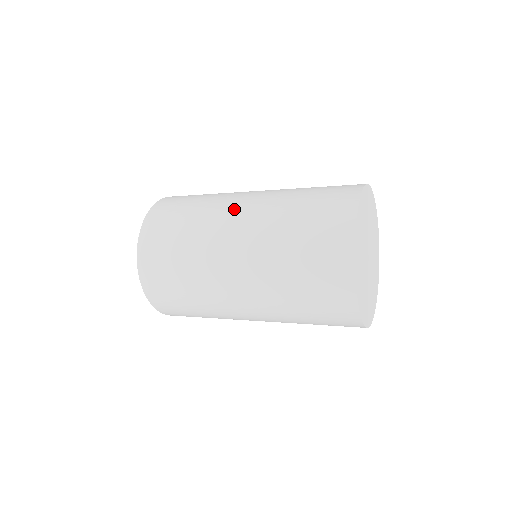
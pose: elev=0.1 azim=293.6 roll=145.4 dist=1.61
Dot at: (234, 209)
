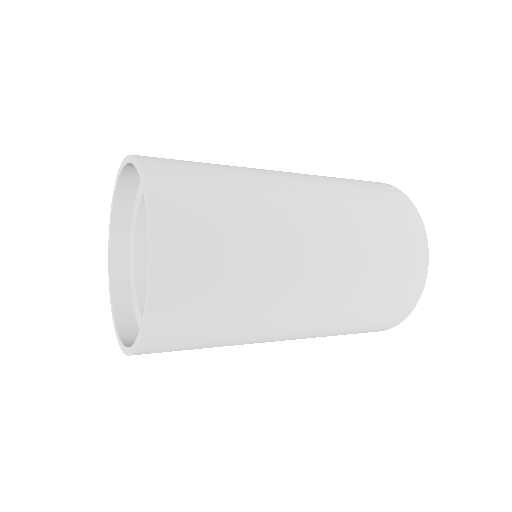
Dot at: (301, 220)
